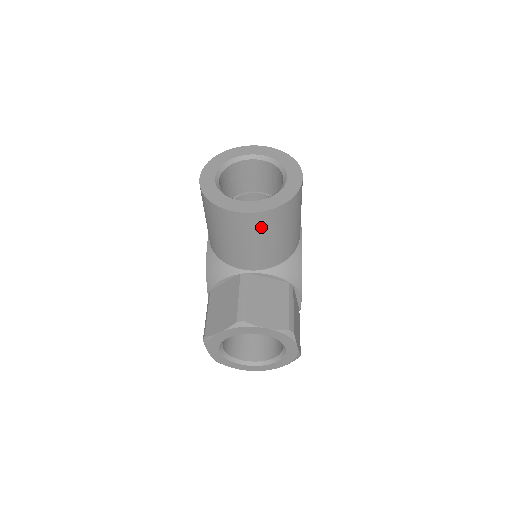
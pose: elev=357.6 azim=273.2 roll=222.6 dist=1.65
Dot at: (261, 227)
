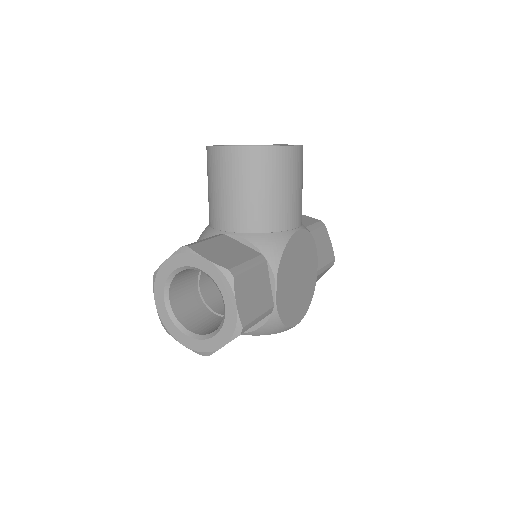
Dot at: (239, 168)
